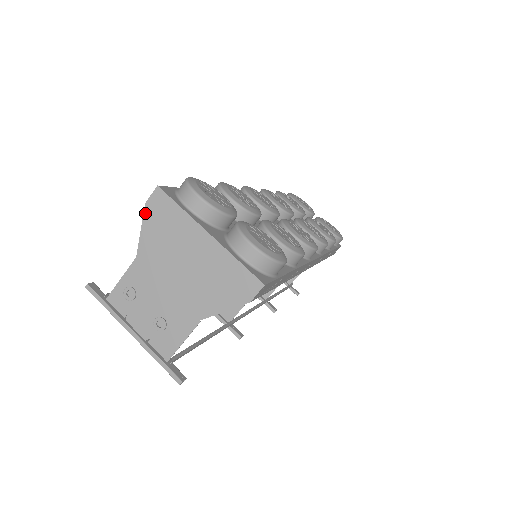
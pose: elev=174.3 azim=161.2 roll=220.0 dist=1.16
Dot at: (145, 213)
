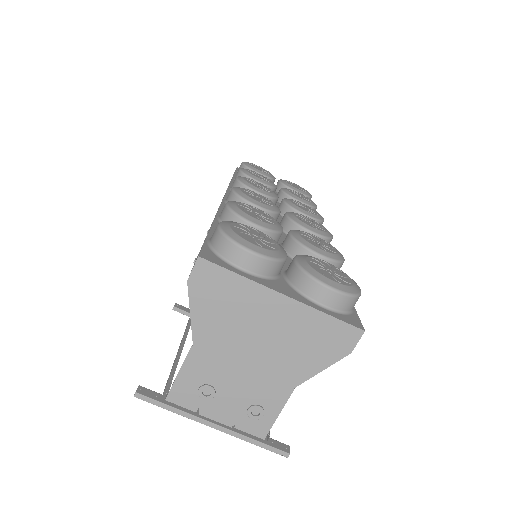
Dot at: (190, 292)
